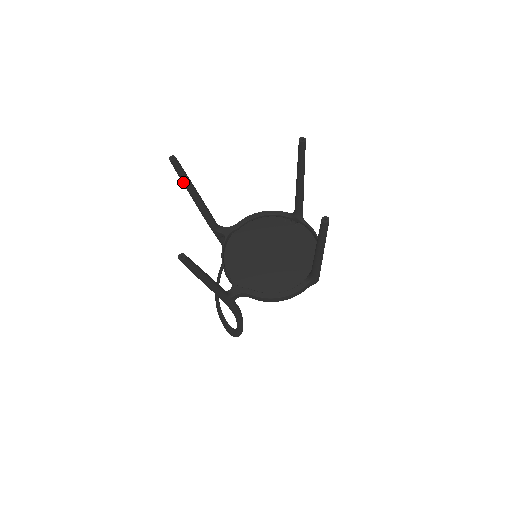
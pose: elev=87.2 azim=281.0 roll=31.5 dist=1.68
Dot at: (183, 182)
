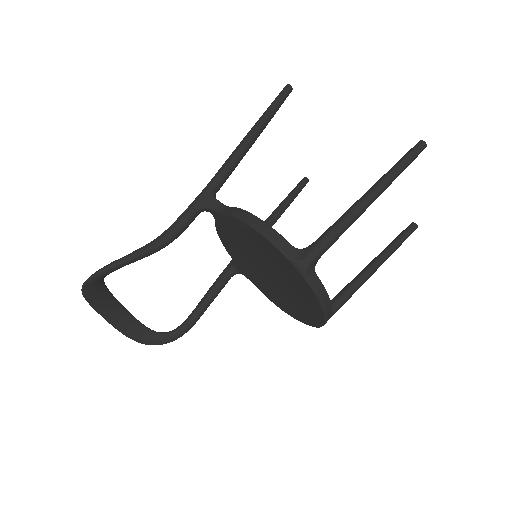
Dot at: (288, 195)
